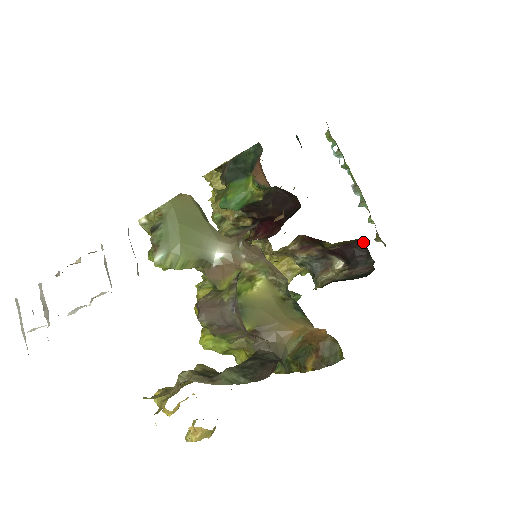
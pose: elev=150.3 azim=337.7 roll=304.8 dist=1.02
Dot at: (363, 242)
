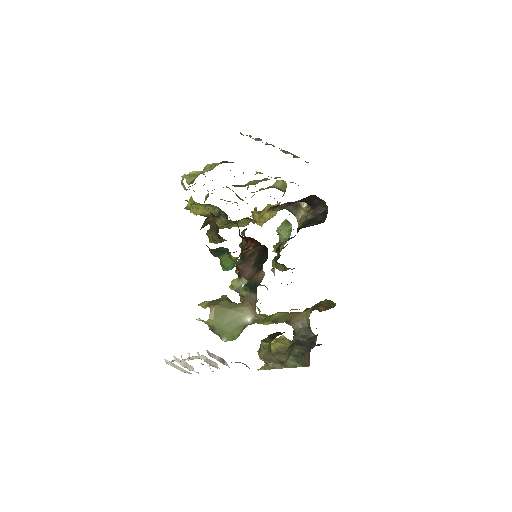
Dot at: (312, 195)
